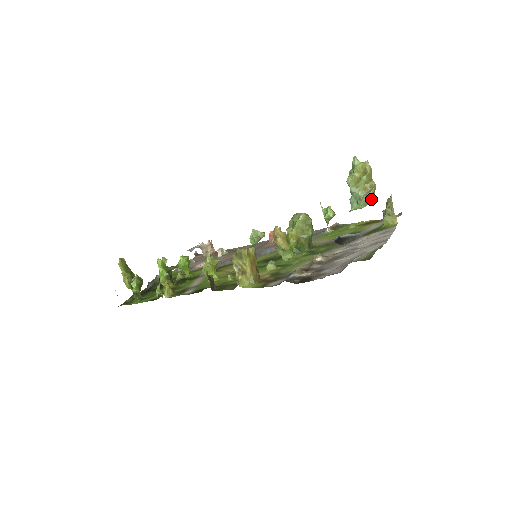
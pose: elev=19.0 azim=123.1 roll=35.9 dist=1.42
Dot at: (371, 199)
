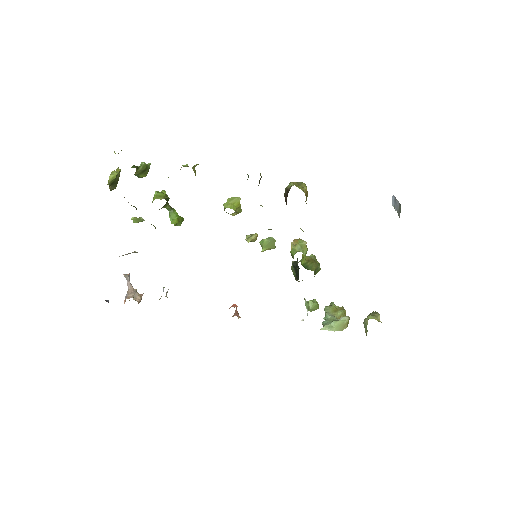
Dot at: (344, 326)
